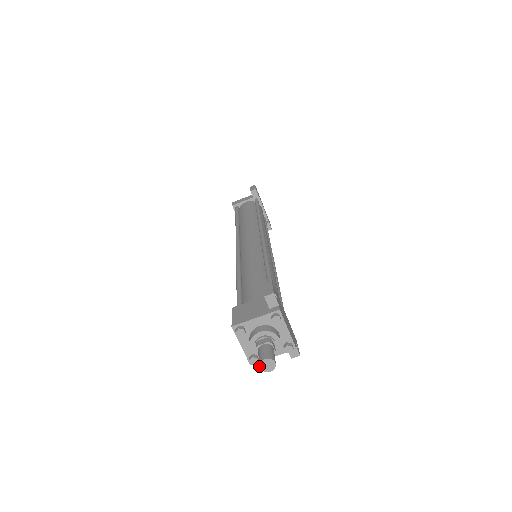
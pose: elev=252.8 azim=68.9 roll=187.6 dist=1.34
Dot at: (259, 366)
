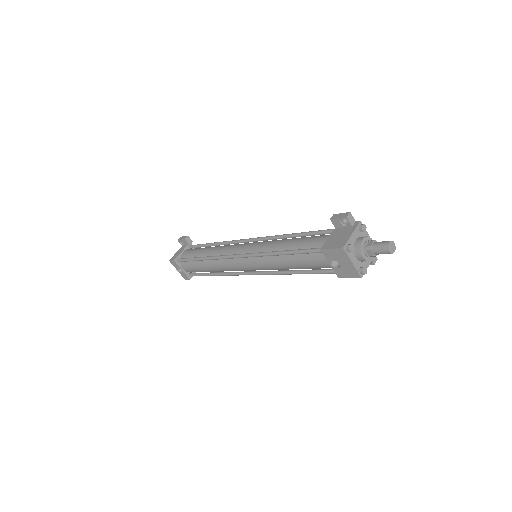
Dot at: (389, 250)
